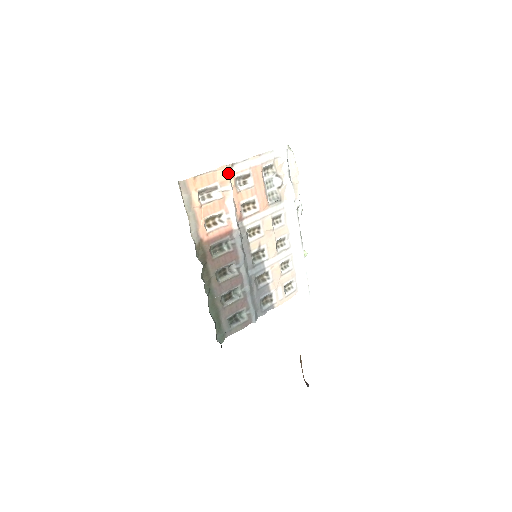
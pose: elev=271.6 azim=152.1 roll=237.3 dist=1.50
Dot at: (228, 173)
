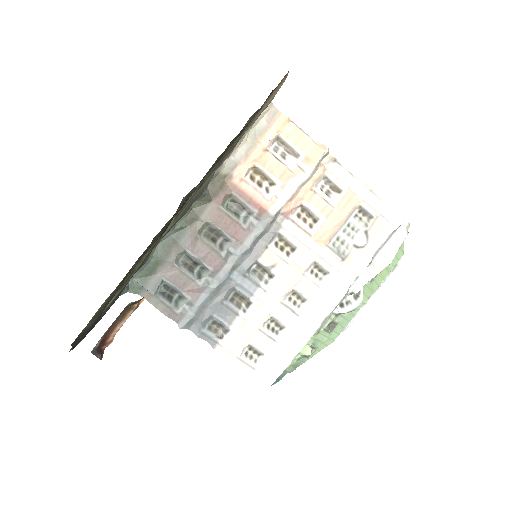
Dot at: (323, 161)
